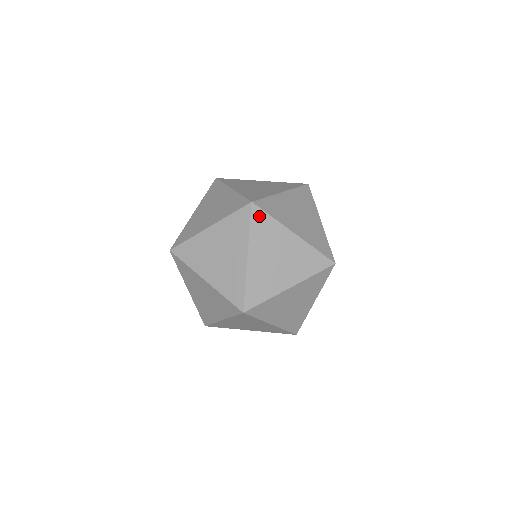
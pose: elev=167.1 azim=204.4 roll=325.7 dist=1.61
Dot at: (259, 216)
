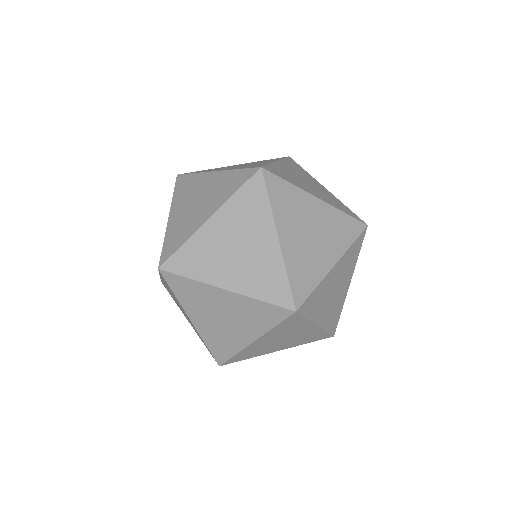
Dot at: (307, 305)
